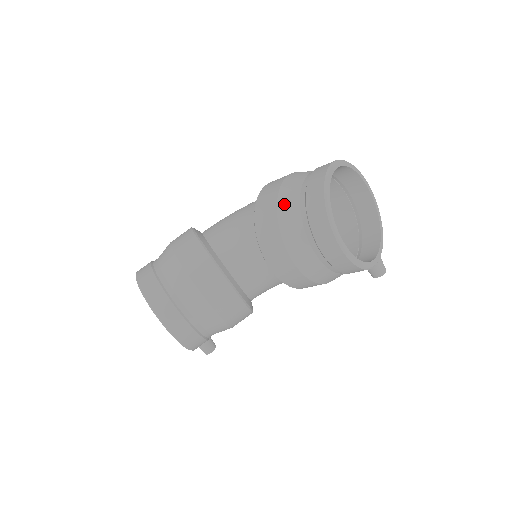
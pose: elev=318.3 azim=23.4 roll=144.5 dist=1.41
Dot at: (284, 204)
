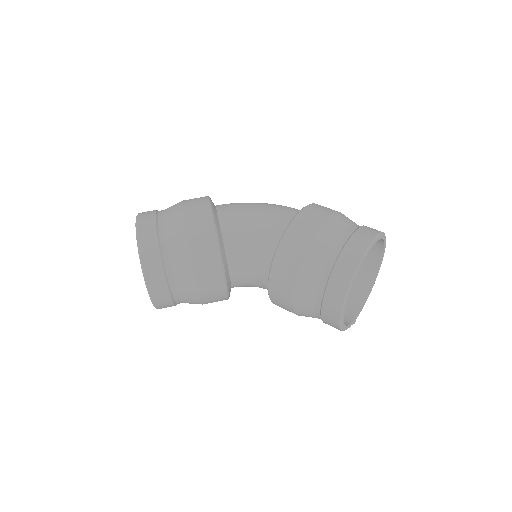
Dot at: (313, 254)
